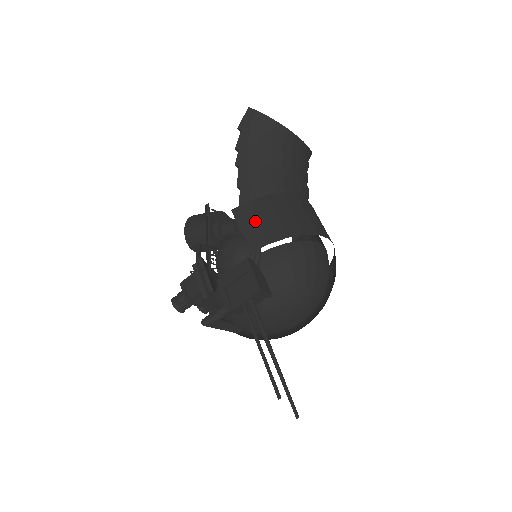
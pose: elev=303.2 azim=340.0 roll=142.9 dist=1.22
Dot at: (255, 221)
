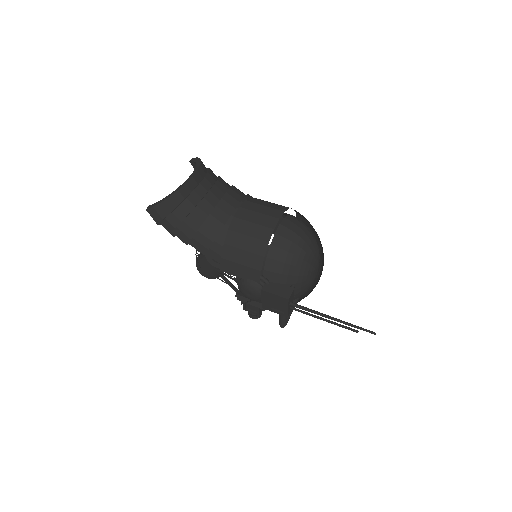
Dot at: (239, 266)
